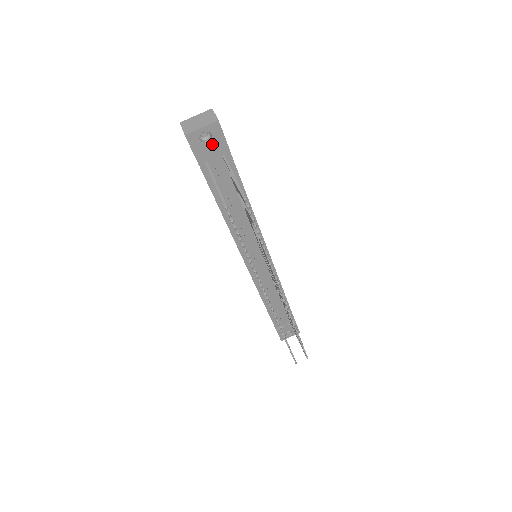
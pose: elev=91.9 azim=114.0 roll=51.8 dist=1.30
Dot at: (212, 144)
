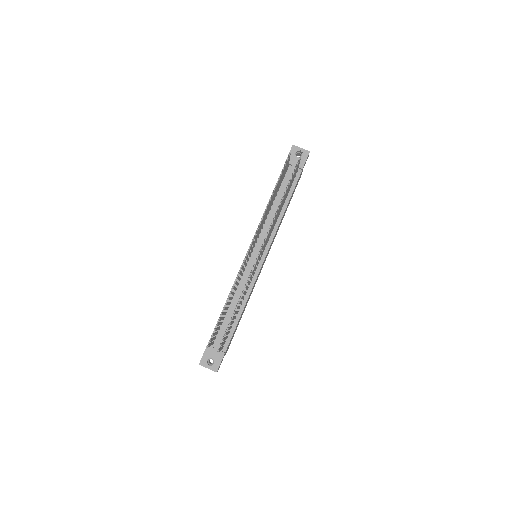
Dot at: occluded
